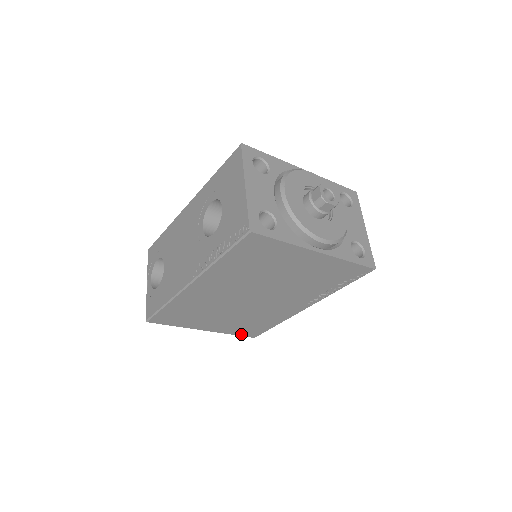
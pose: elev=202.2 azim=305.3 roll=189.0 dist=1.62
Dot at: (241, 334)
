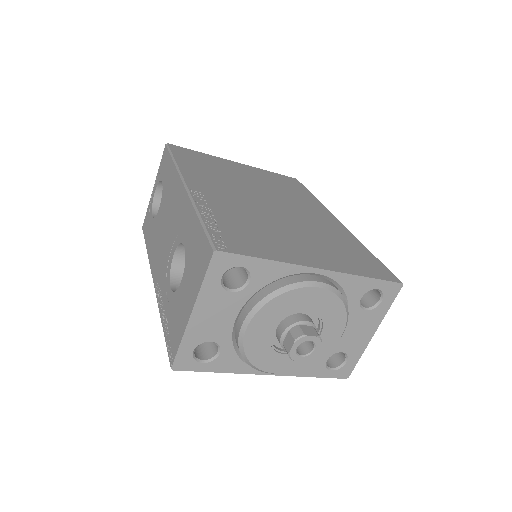
Dot at: occluded
